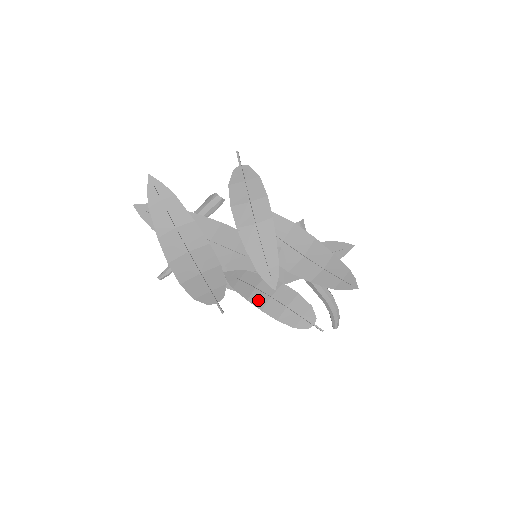
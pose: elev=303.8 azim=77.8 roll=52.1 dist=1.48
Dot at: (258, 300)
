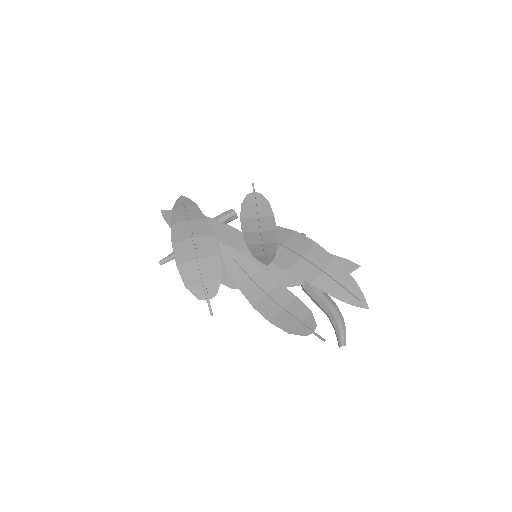
Dot at: (251, 294)
